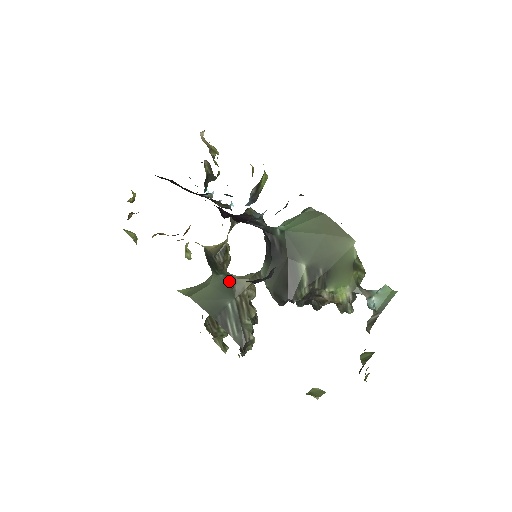
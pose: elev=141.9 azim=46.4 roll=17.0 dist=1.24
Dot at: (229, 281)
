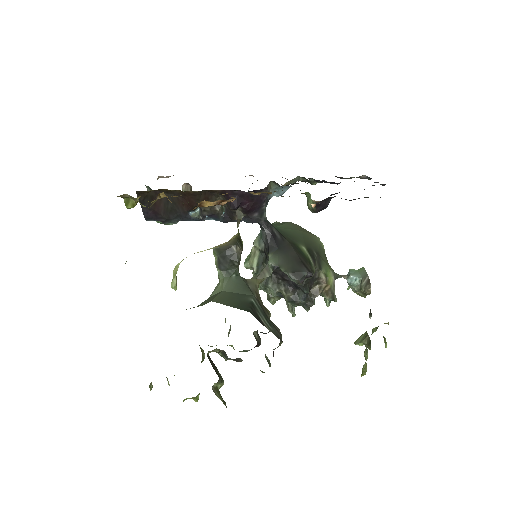
Dot at: (242, 280)
